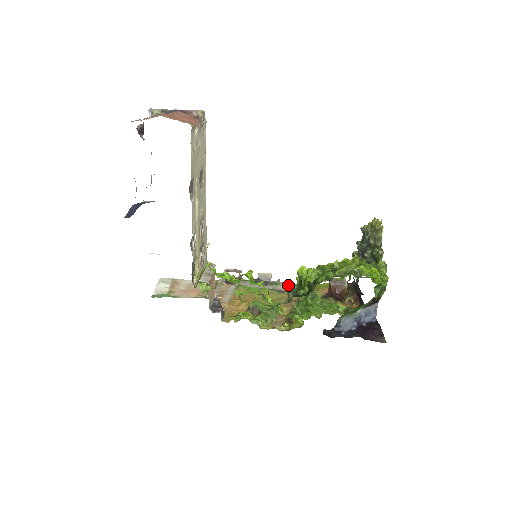
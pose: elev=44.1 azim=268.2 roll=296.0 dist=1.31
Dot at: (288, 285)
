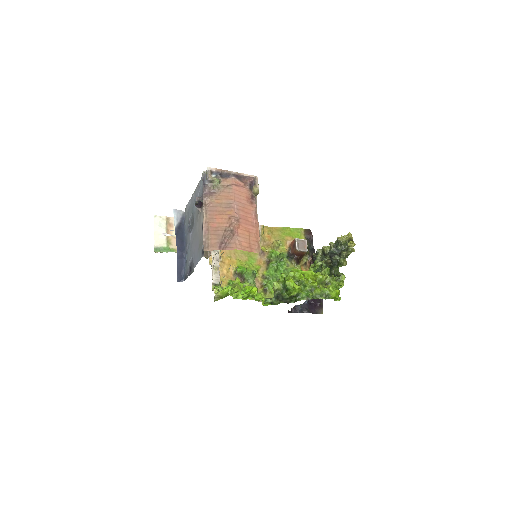
Dot at: (275, 284)
